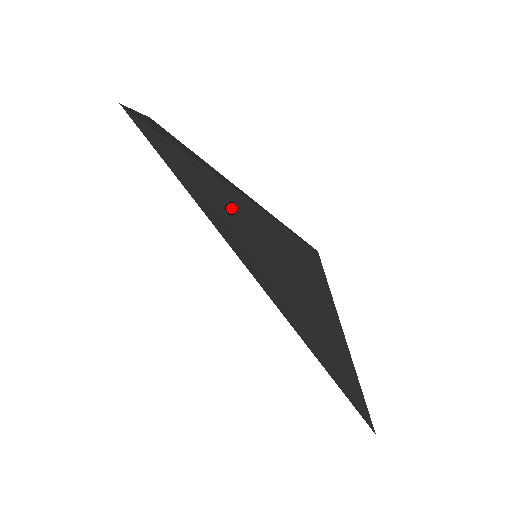
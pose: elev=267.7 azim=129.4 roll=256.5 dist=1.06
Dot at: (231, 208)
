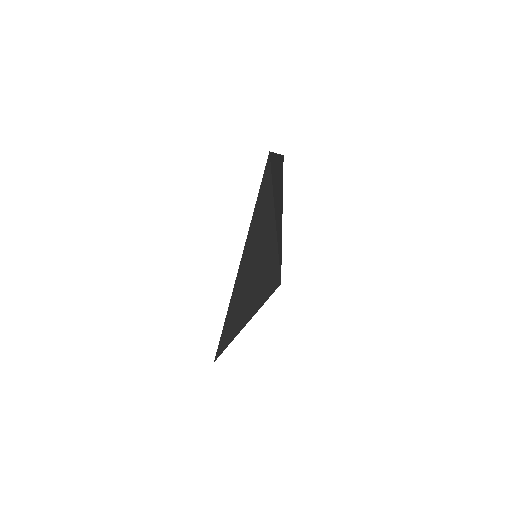
Dot at: (265, 229)
